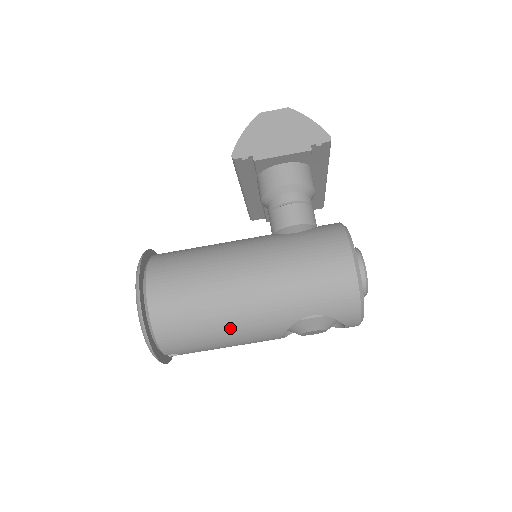
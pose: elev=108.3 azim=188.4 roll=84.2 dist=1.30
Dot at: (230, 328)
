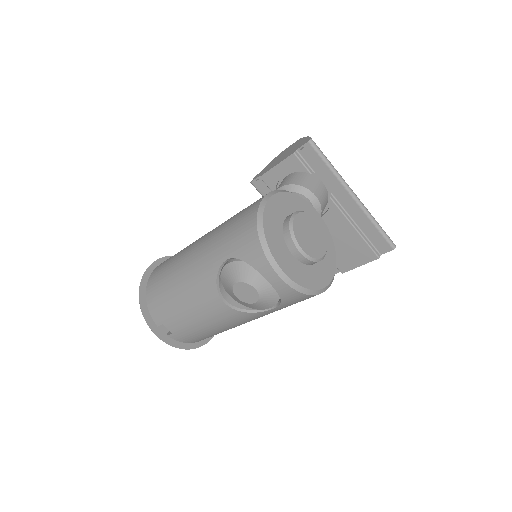
Dot at: (181, 285)
